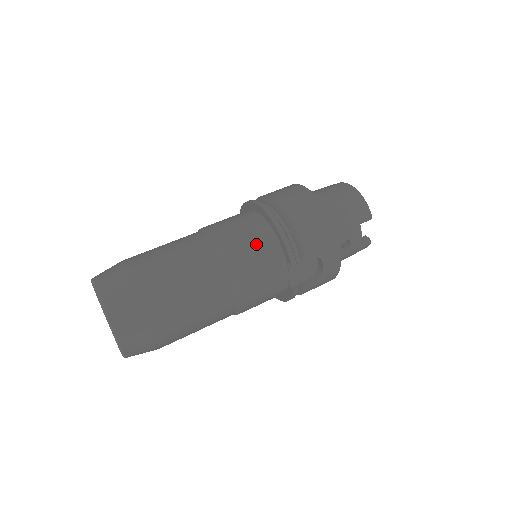
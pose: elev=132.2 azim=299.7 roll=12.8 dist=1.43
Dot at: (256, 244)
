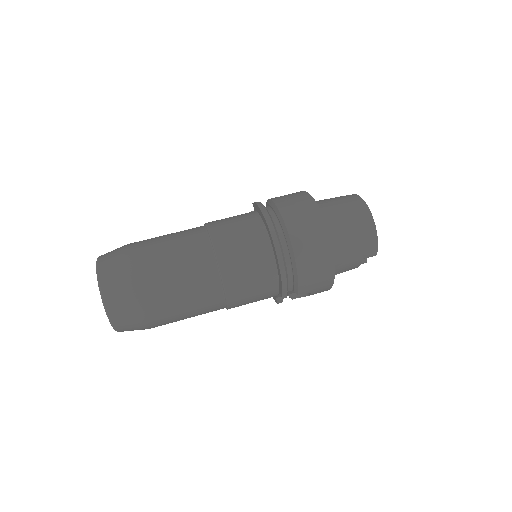
Dot at: (257, 277)
